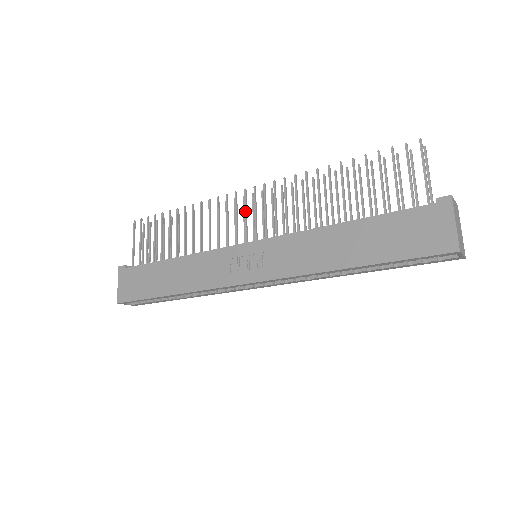
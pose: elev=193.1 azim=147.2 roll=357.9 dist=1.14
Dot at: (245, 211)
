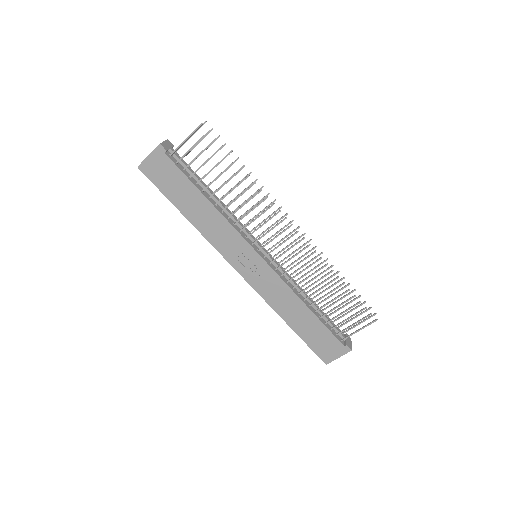
Dot at: occluded
